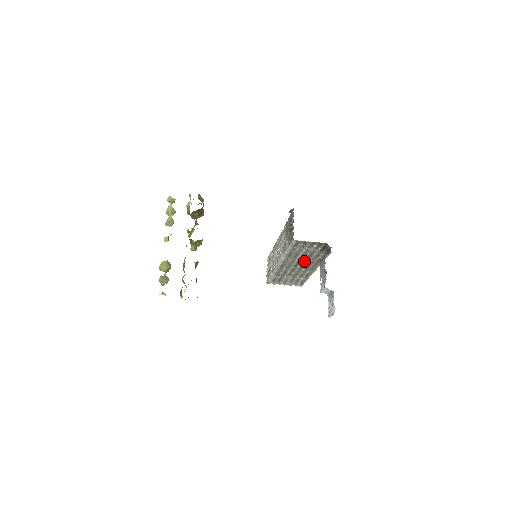
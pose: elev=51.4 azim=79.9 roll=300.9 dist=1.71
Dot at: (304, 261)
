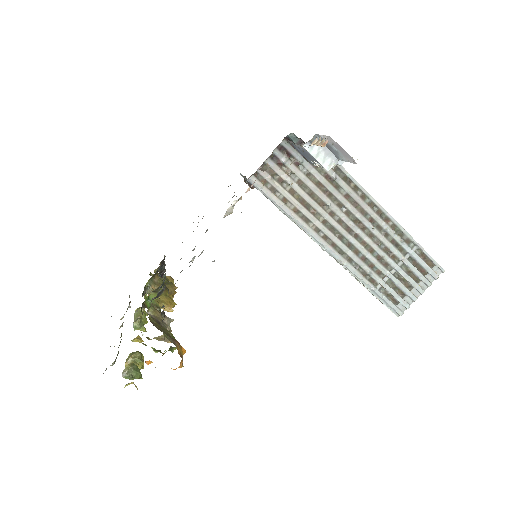
Dot at: (338, 209)
